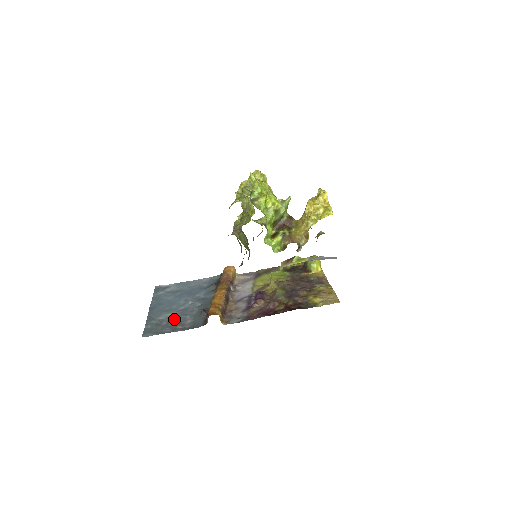
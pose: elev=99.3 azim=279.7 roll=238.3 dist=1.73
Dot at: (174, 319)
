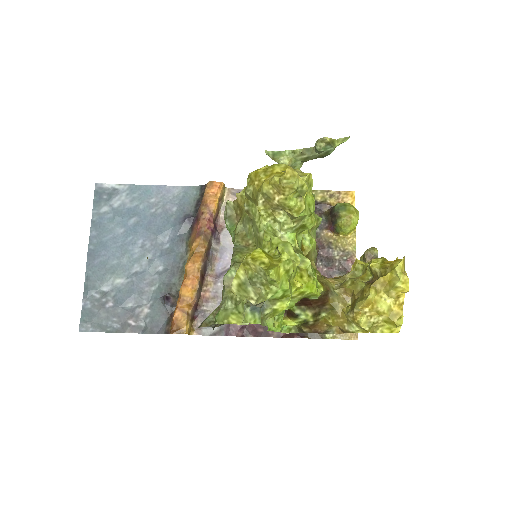
Dot at: (124, 299)
